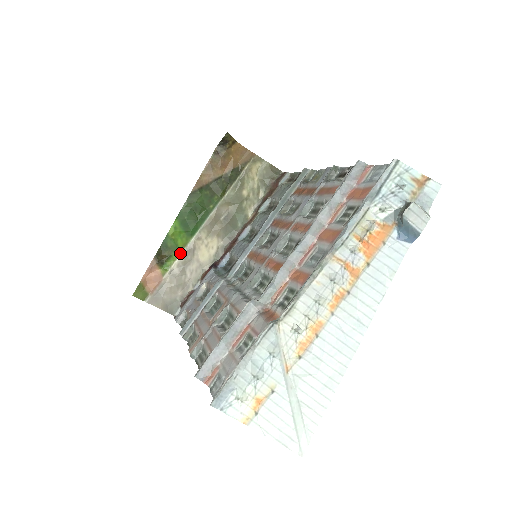
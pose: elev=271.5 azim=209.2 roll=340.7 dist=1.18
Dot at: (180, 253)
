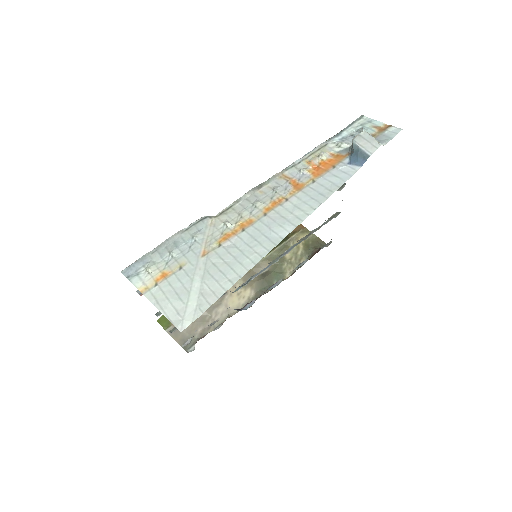
Dot at: occluded
